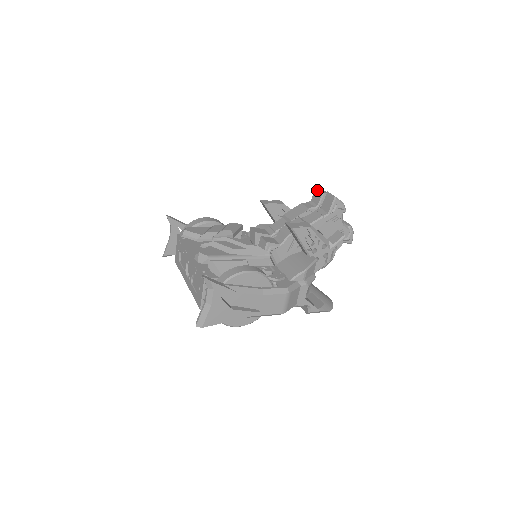
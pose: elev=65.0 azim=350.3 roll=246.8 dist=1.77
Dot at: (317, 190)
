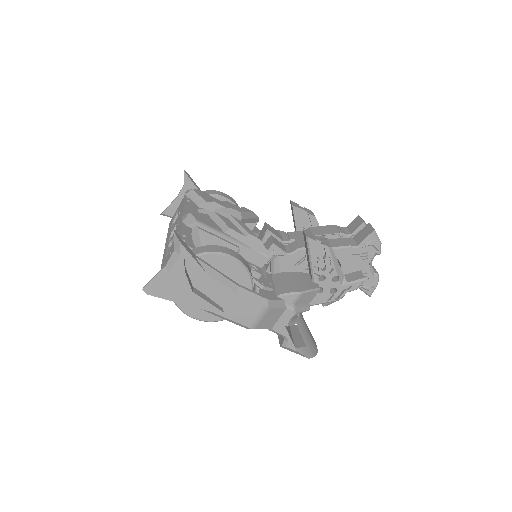
Dot at: (358, 218)
